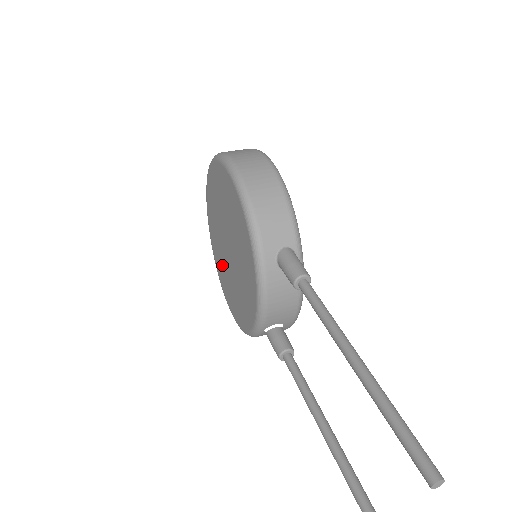
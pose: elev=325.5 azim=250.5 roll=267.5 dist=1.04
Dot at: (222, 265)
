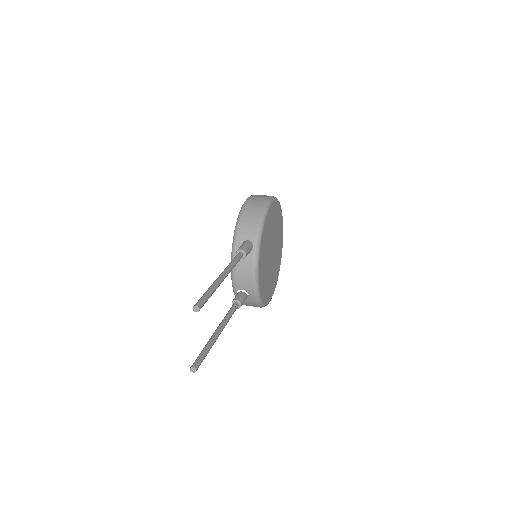
Dot at: occluded
